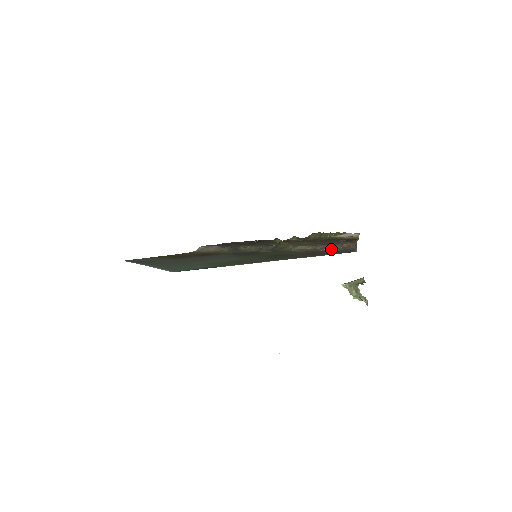
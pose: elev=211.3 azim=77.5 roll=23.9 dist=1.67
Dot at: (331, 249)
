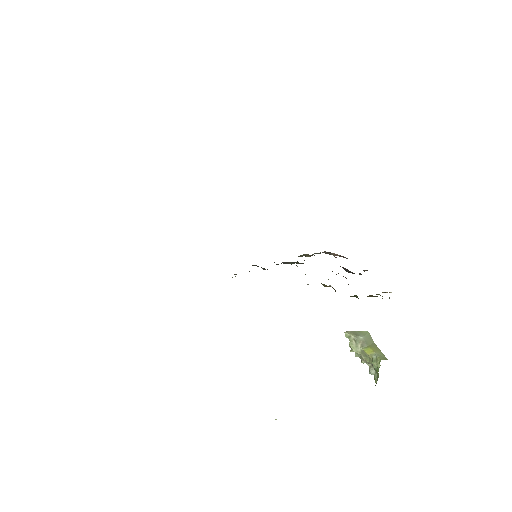
Dot at: occluded
